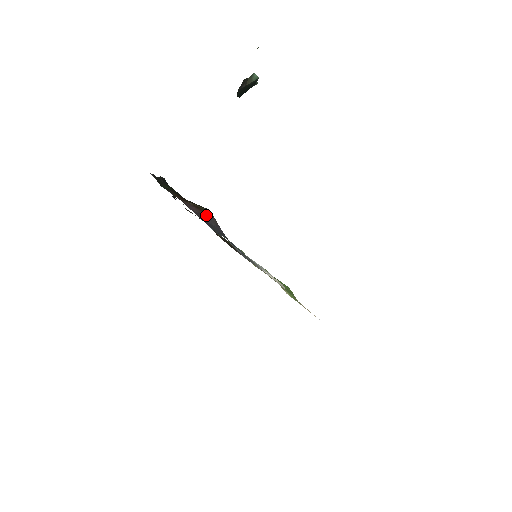
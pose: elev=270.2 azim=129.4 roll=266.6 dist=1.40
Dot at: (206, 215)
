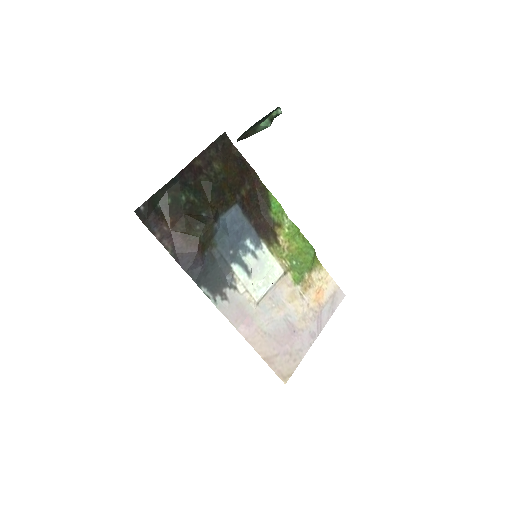
Dot at: (188, 248)
